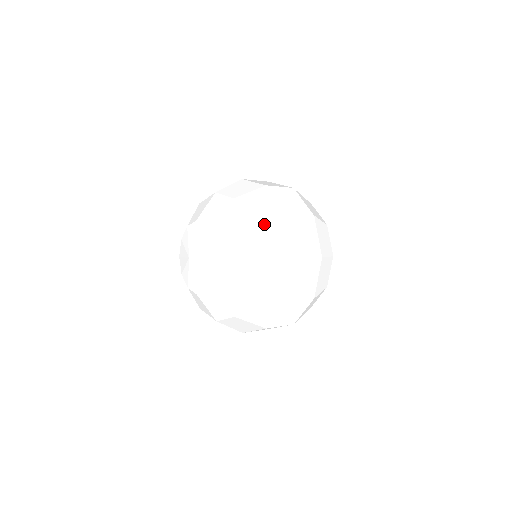
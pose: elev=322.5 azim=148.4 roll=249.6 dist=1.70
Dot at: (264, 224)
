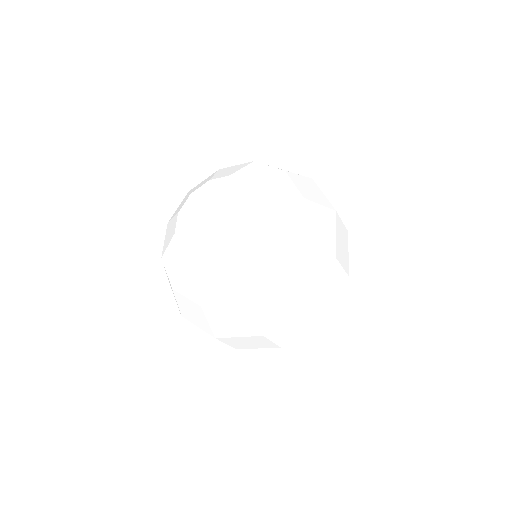
Dot at: (317, 208)
